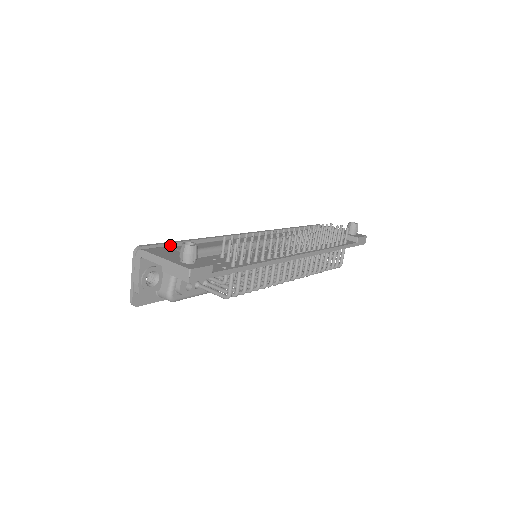
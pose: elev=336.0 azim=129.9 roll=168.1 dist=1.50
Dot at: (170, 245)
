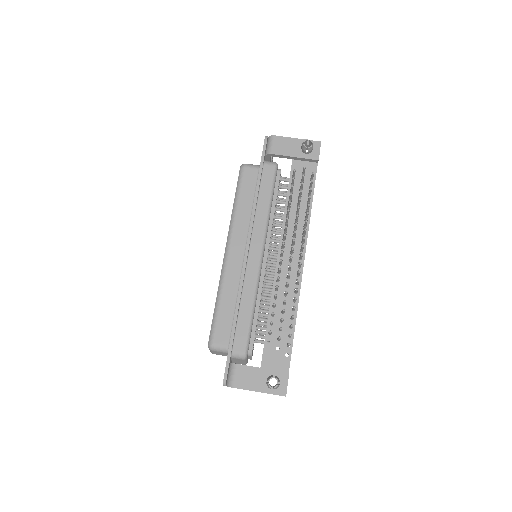
Dot at: (231, 352)
